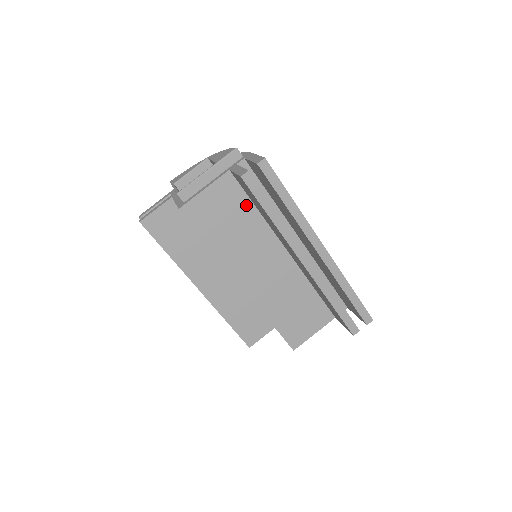
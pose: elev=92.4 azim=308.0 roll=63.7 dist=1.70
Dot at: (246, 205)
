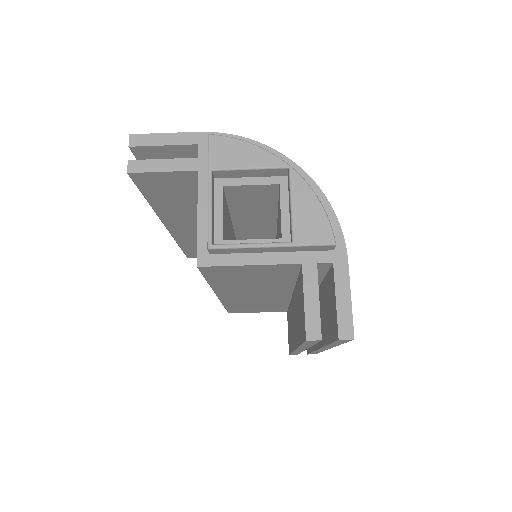
Dot at: (287, 277)
